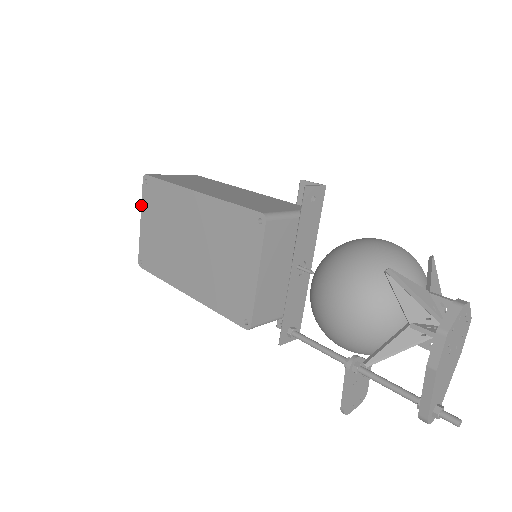
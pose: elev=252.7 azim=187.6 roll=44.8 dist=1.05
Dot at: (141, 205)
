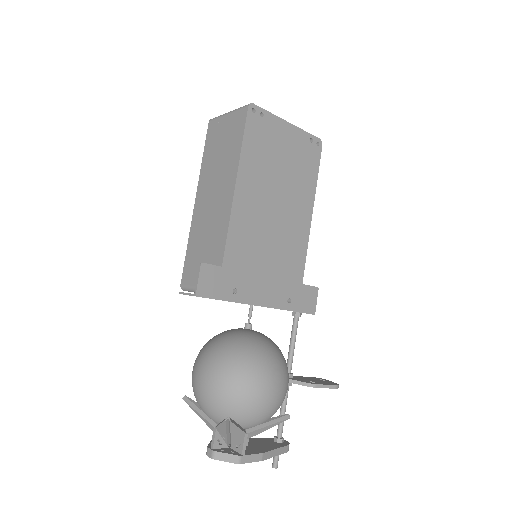
Dot at: occluded
